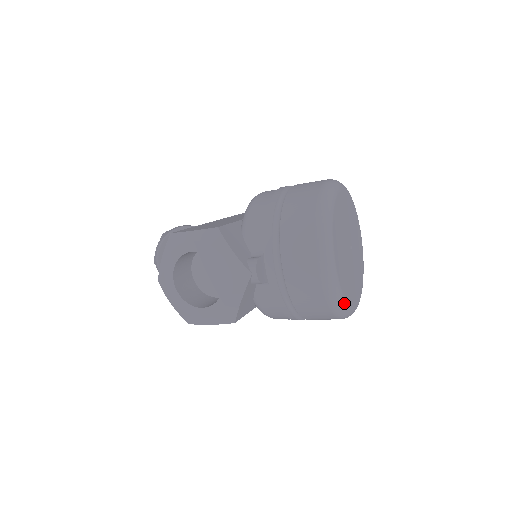
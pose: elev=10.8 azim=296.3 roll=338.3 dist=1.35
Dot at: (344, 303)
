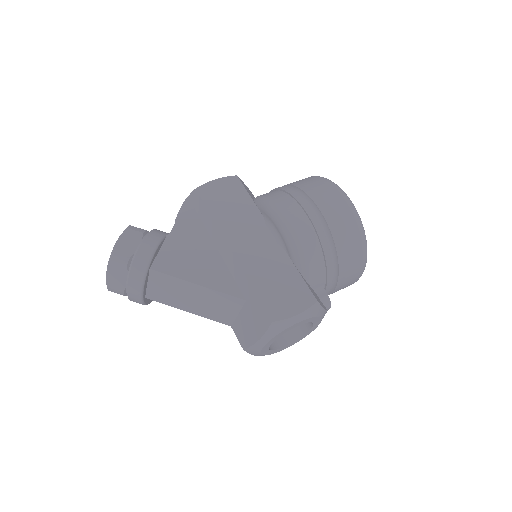
Dot at: occluded
